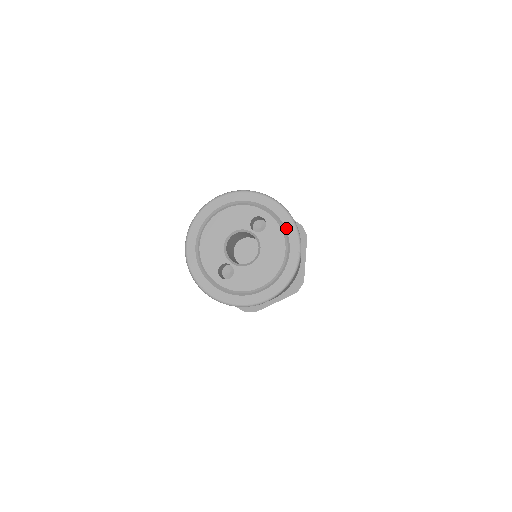
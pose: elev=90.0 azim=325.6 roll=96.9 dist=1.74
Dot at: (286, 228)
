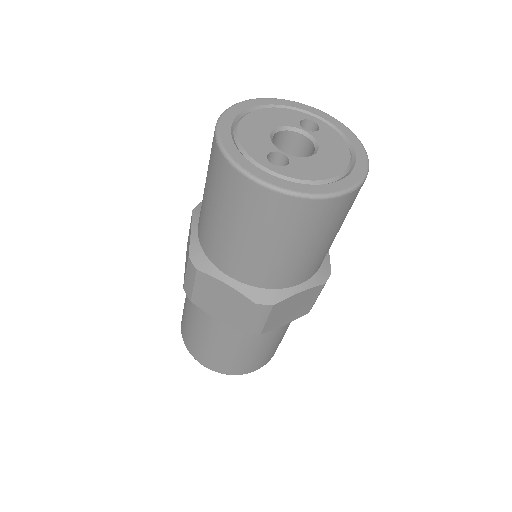
Dot at: (343, 133)
